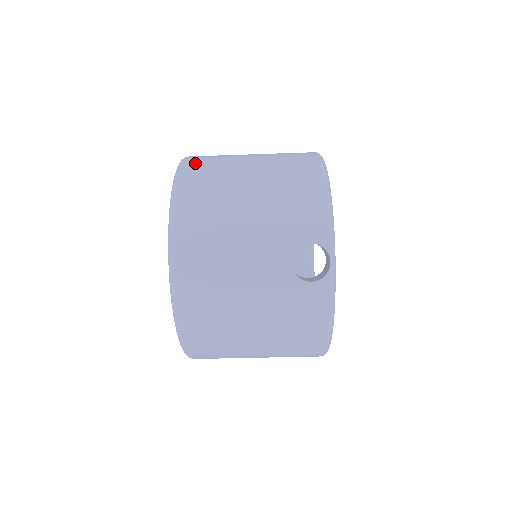
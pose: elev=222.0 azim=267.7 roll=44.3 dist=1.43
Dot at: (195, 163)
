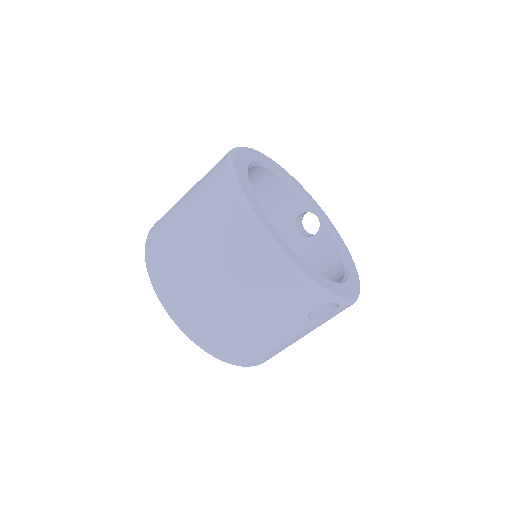
Dot at: occluded
